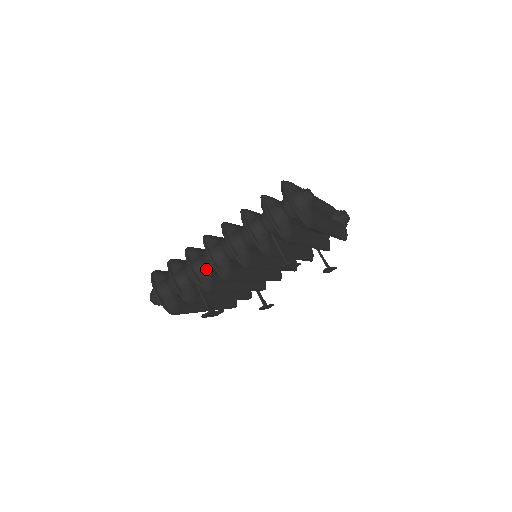
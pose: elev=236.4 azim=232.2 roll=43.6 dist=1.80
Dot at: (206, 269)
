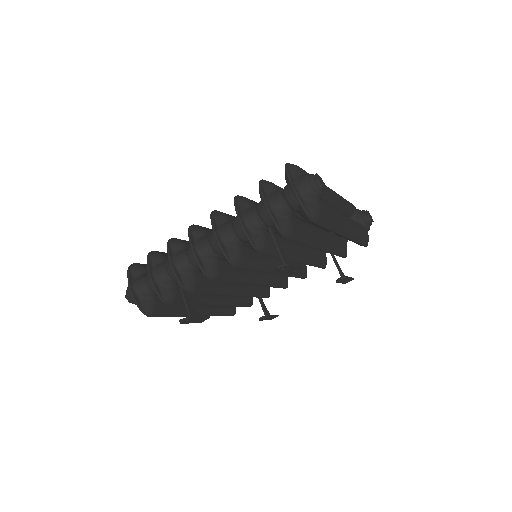
Dot at: (189, 265)
